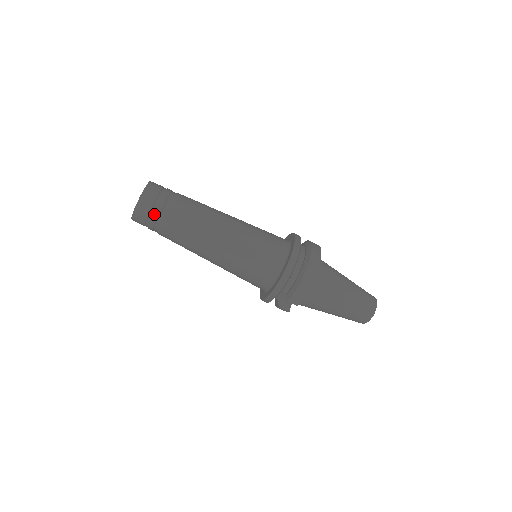
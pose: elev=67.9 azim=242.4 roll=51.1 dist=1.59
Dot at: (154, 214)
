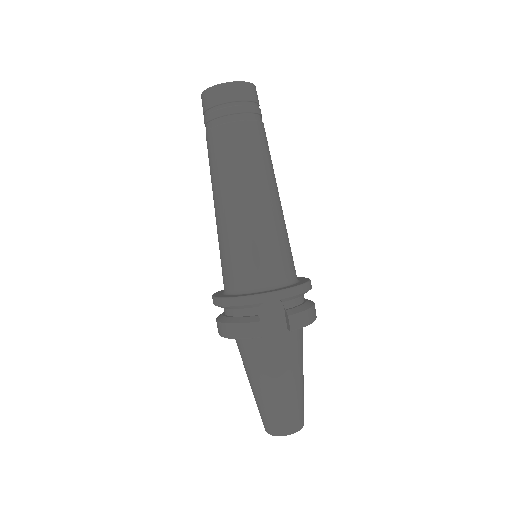
Dot at: (254, 107)
